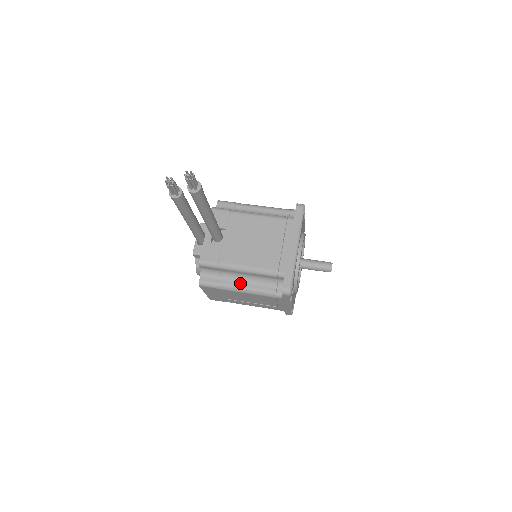
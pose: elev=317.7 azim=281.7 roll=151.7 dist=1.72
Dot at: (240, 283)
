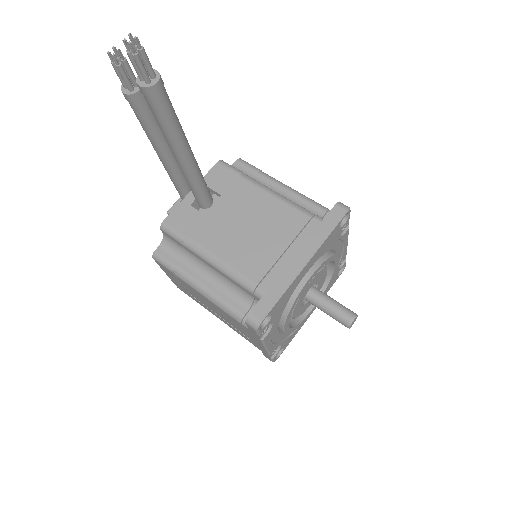
Dot at: (203, 279)
